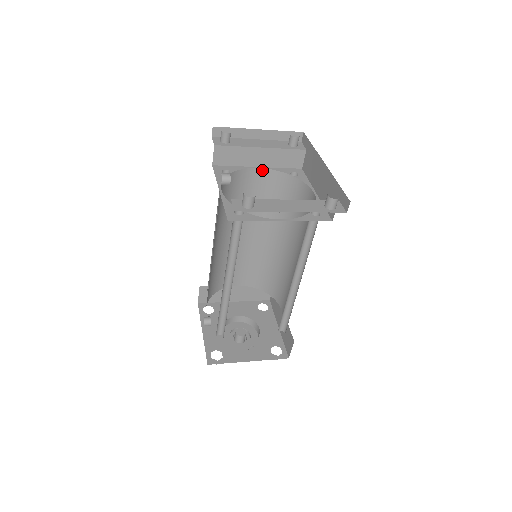
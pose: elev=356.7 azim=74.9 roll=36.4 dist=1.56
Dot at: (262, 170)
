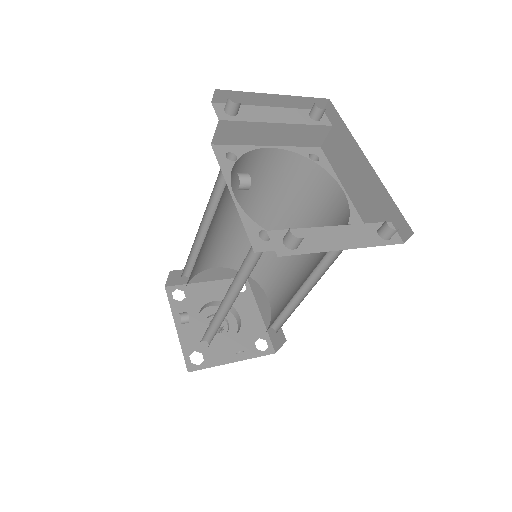
Dot at: (273, 150)
